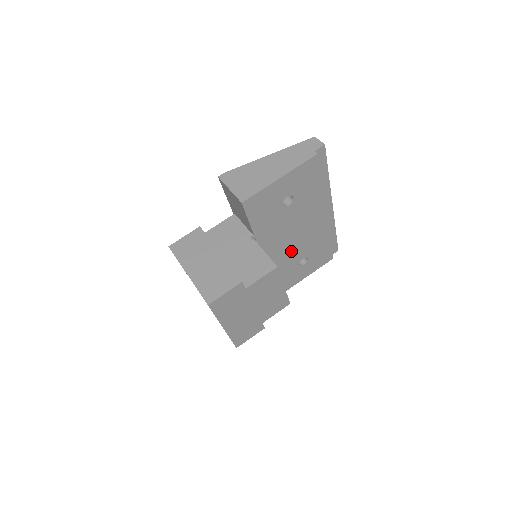
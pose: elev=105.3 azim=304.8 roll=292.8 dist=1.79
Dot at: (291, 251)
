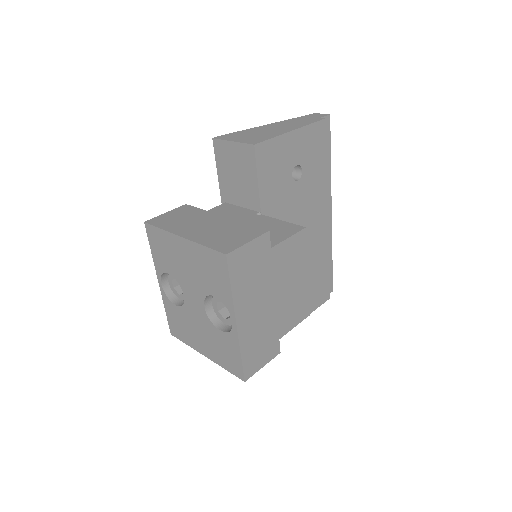
Dot at: occluded
